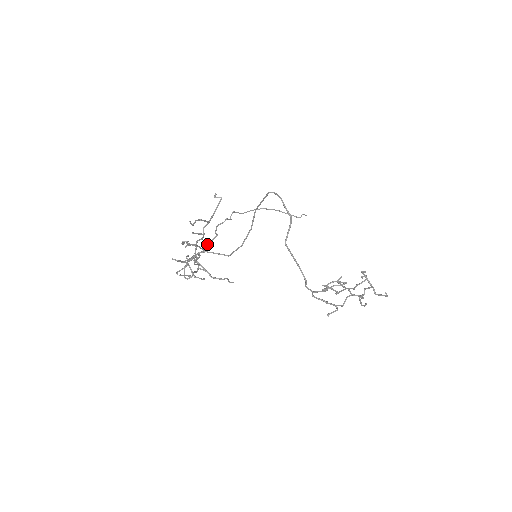
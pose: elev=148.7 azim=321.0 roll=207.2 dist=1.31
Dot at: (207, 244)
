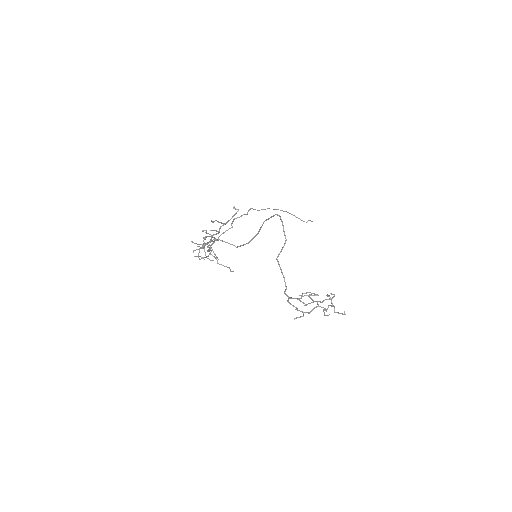
Dot at: (222, 233)
